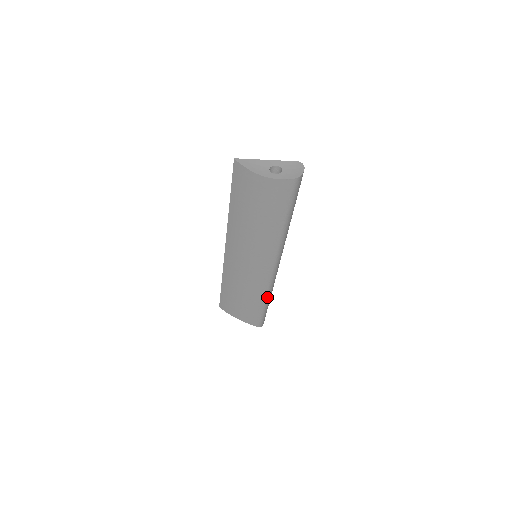
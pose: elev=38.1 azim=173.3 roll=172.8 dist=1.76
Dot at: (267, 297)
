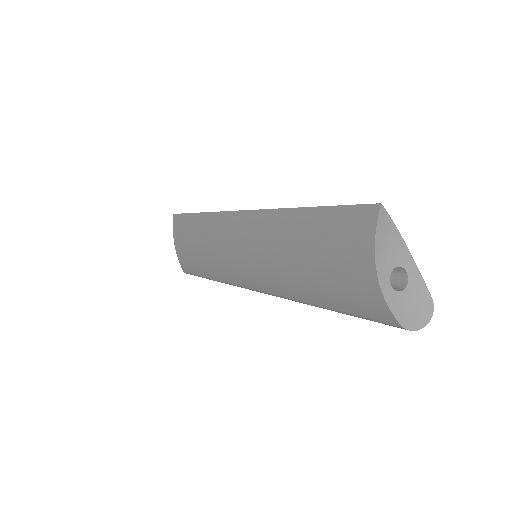
Dot at: (219, 281)
